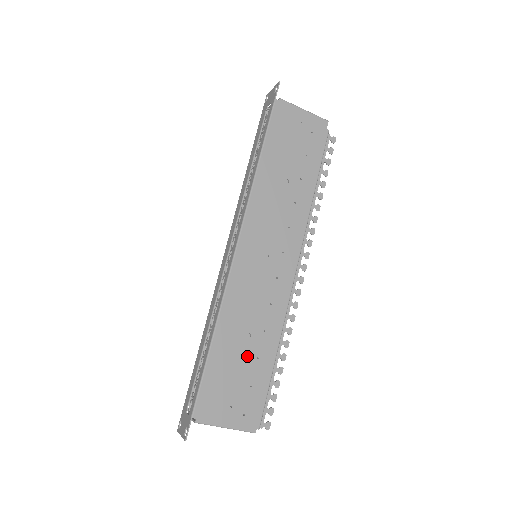
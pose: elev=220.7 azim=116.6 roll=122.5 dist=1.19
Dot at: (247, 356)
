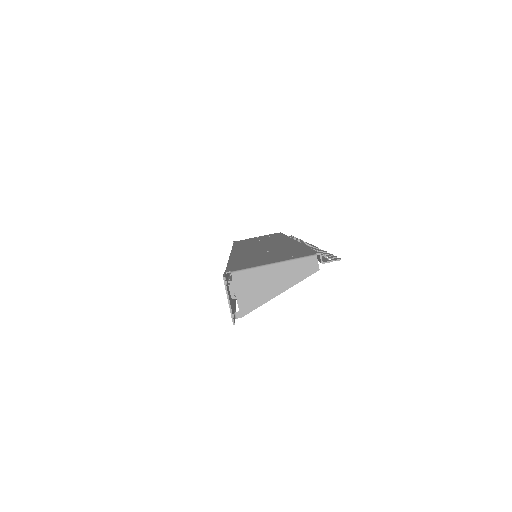
Dot at: (272, 253)
